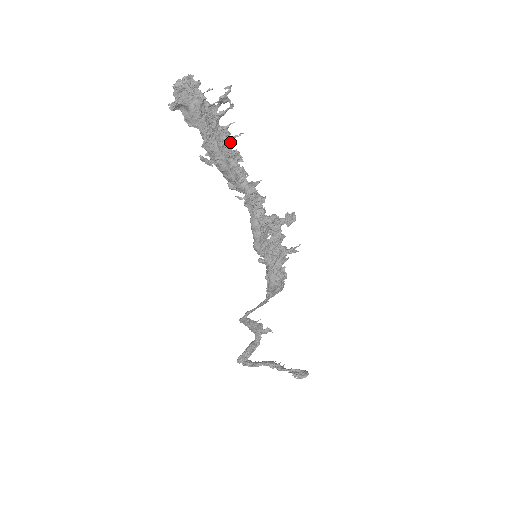
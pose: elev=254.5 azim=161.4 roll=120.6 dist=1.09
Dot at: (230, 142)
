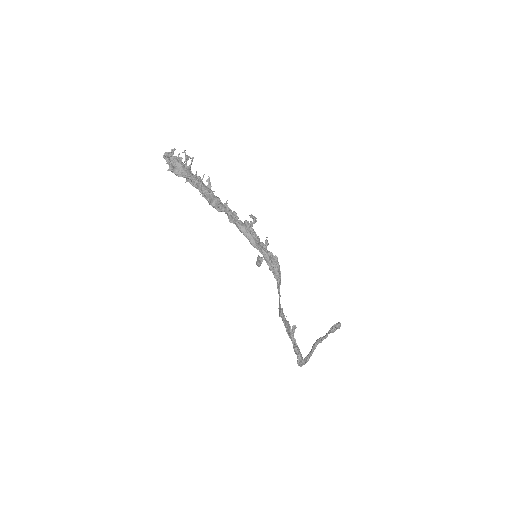
Dot at: (202, 183)
